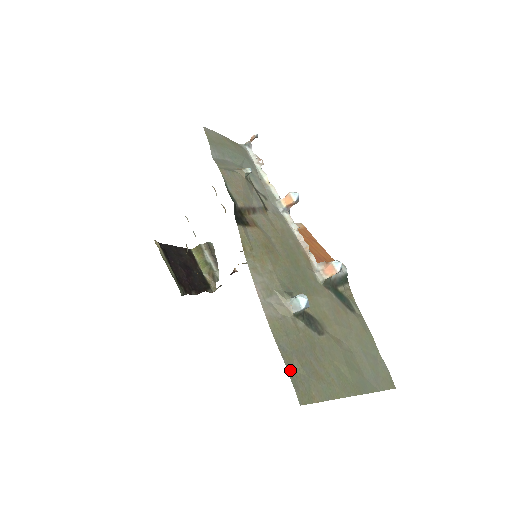
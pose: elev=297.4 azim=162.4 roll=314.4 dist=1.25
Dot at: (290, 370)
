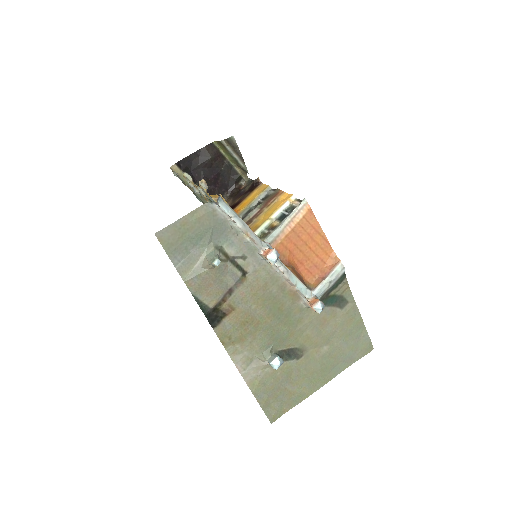
Dot at: (265, 407)
